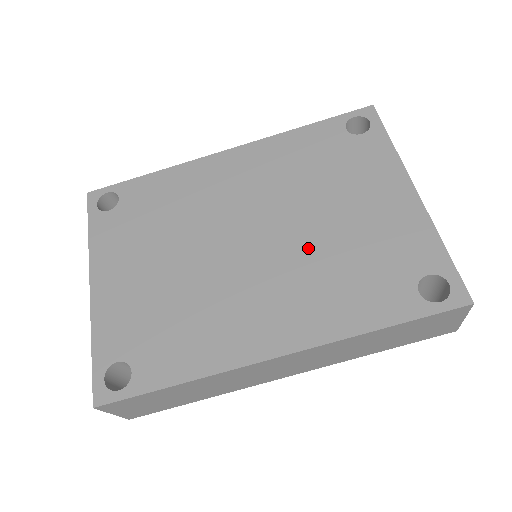
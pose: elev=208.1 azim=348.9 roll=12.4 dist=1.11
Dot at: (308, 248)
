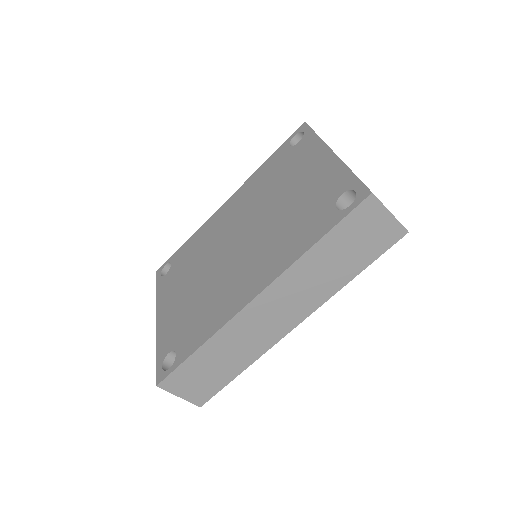
Dot at: (270, 225)
